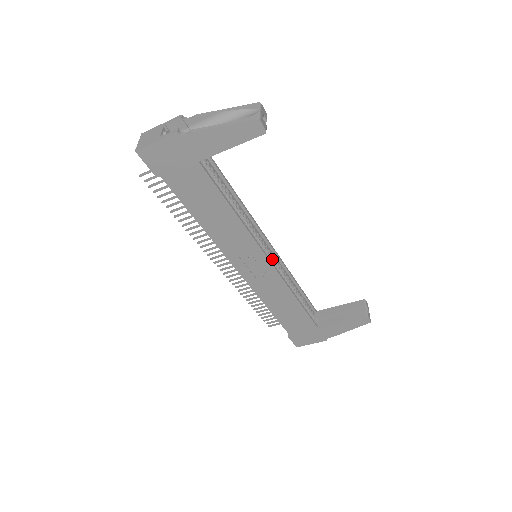
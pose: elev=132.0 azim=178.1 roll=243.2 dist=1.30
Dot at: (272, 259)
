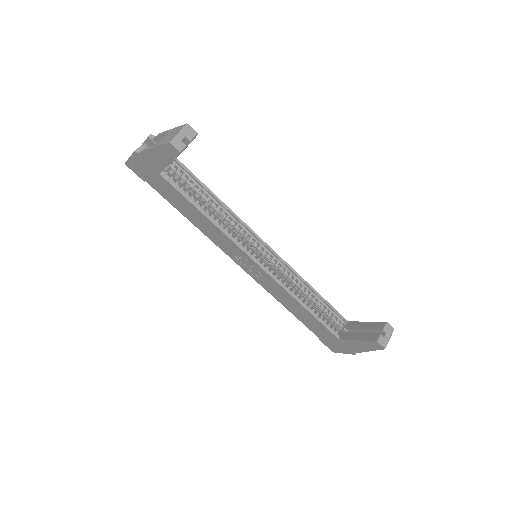
Dot at: (271, 261)
